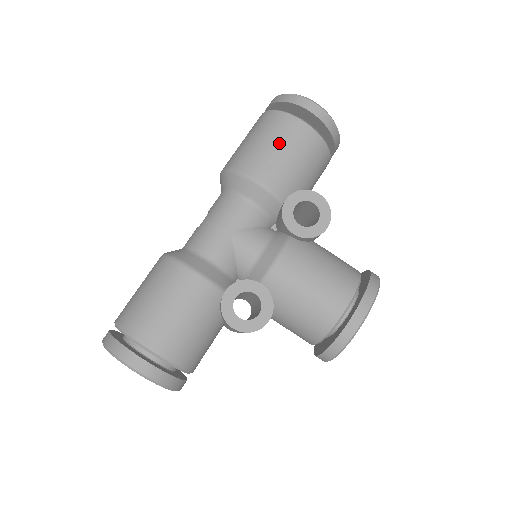
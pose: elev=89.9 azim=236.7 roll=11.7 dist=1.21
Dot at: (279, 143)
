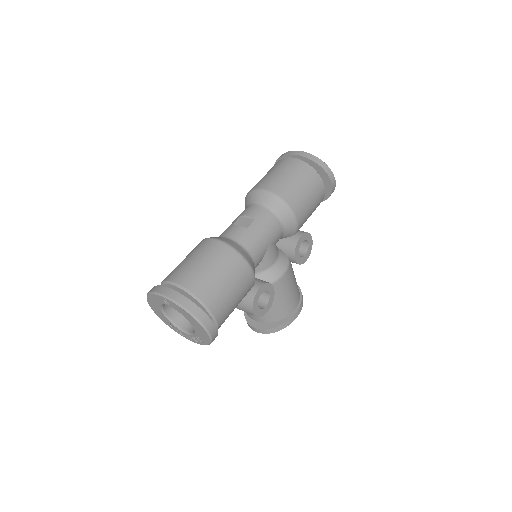
Dot at: (312, 197)
